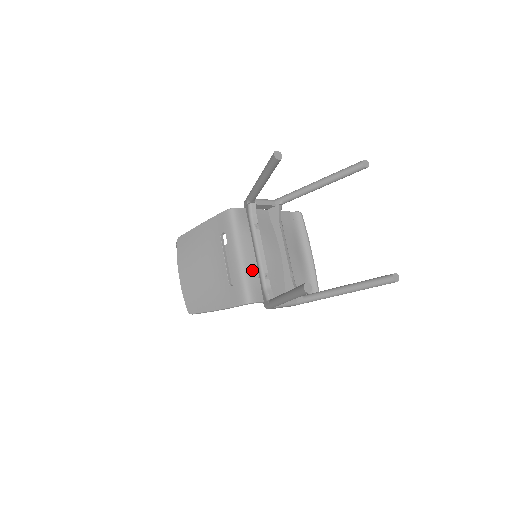
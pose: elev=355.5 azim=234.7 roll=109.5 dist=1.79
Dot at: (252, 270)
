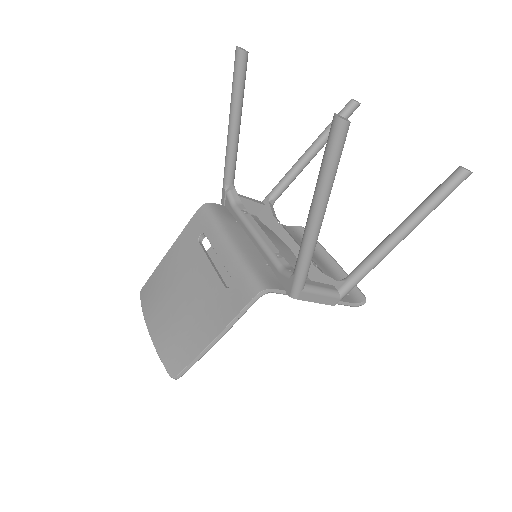
Dot at: (254, 256)
